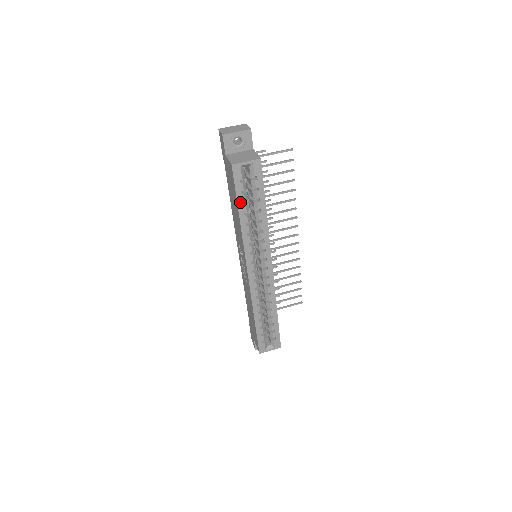
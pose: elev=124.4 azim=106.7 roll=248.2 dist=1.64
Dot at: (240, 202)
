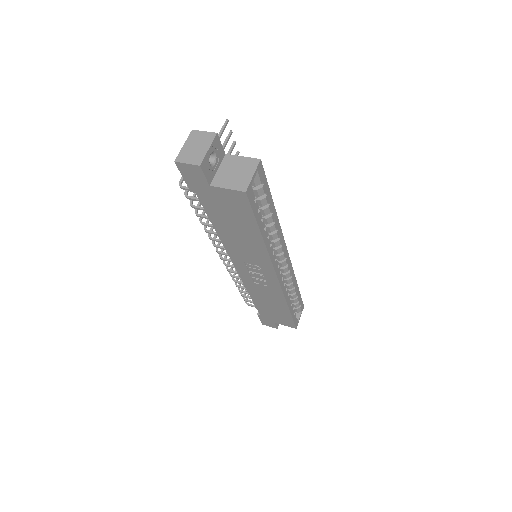
Dot at: (259, 222)
